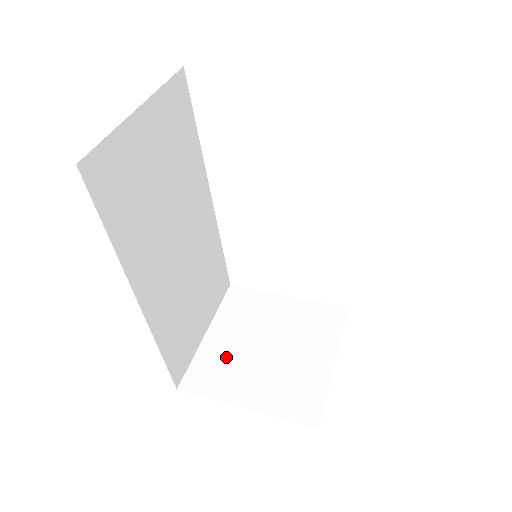
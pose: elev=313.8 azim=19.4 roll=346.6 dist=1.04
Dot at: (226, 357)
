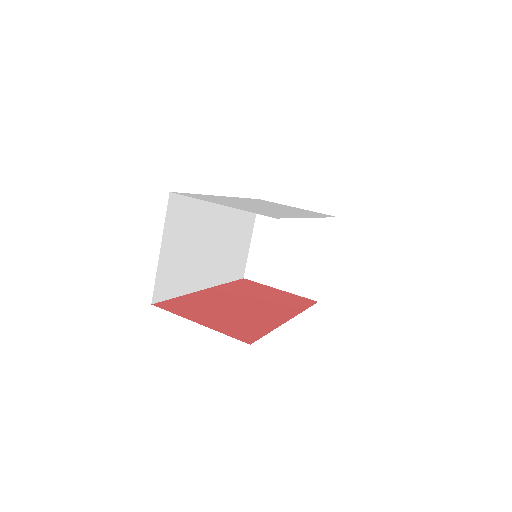
Dot at: (265, 257)
